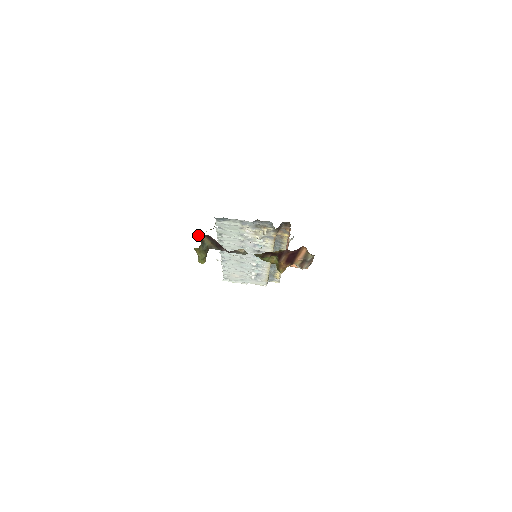
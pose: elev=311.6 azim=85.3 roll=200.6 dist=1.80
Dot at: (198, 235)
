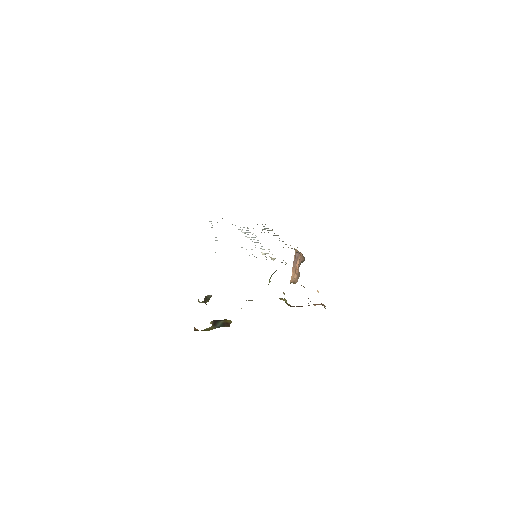
Dot at: occluded
